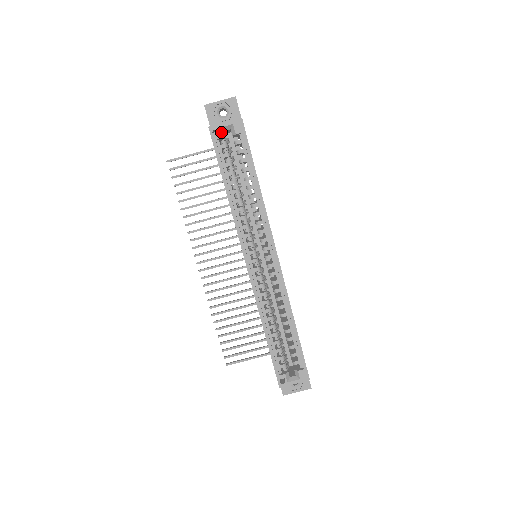
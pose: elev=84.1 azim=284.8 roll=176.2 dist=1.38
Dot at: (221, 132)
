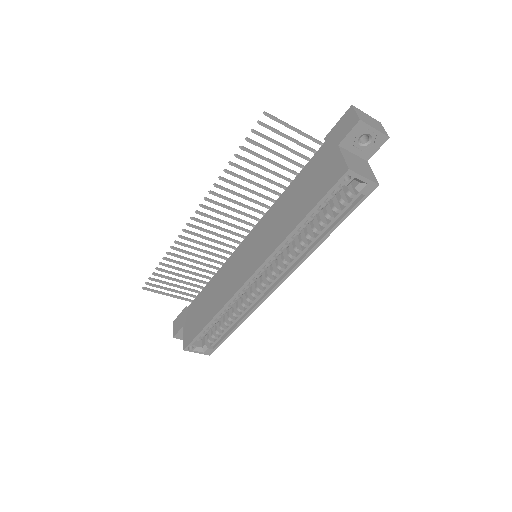
Dot at: occluded
